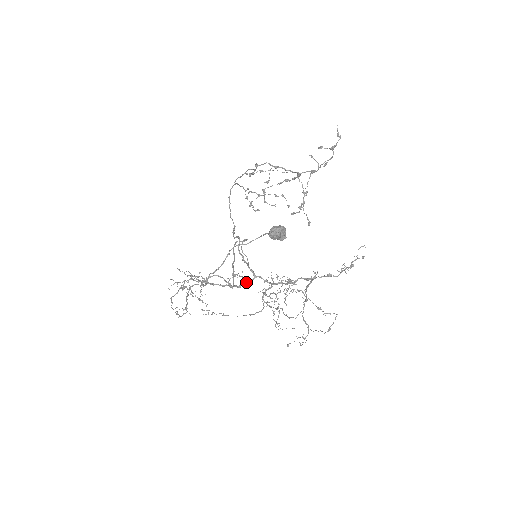
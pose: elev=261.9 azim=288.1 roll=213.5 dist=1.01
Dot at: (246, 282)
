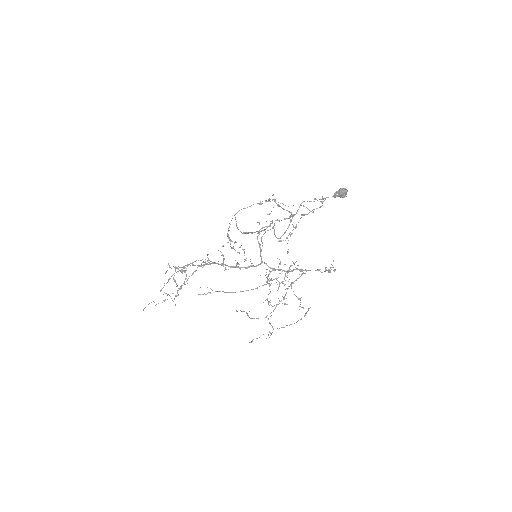
Dot at: occluded
